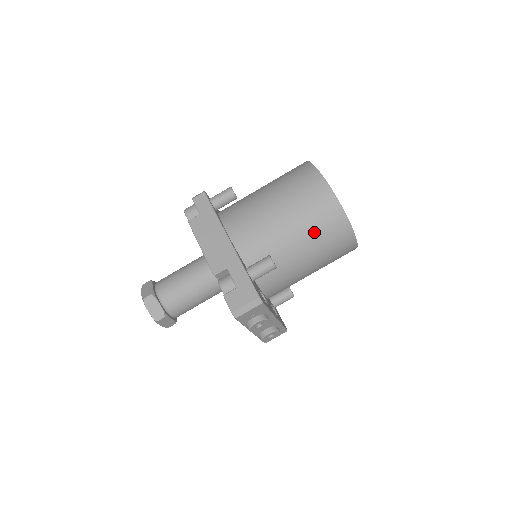
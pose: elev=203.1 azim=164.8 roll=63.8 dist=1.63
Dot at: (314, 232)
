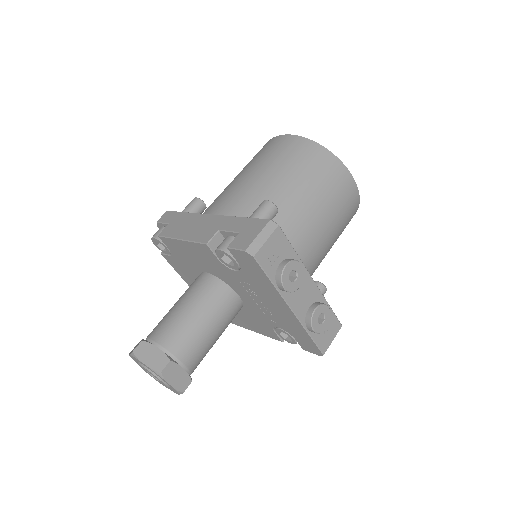
Dot at: (300, 173)
